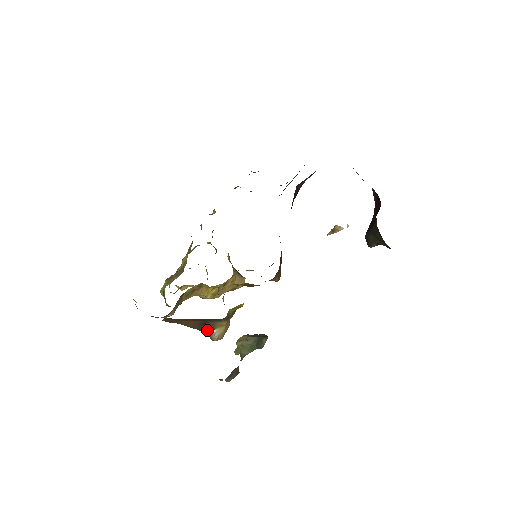
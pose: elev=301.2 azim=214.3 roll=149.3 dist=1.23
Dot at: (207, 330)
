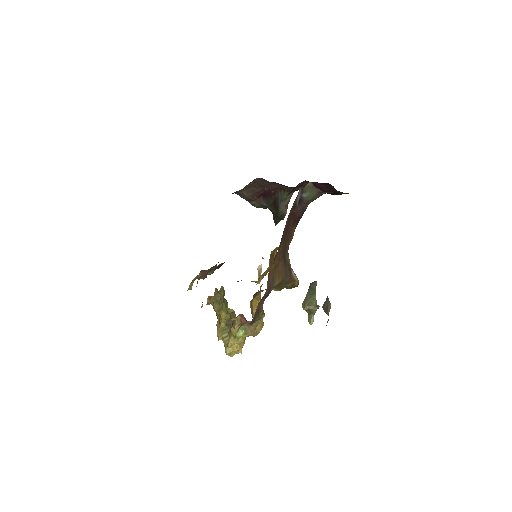
Dot at: (289, 272)
